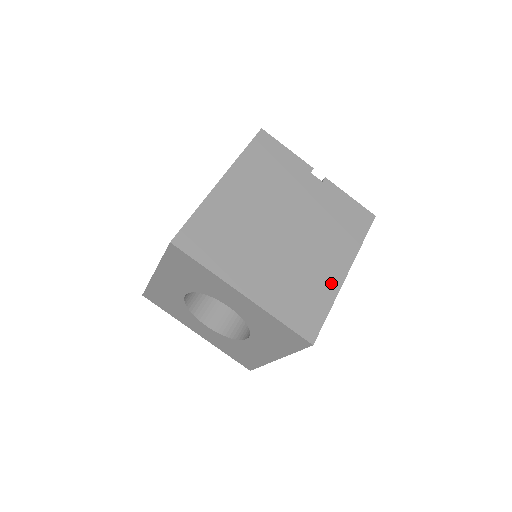
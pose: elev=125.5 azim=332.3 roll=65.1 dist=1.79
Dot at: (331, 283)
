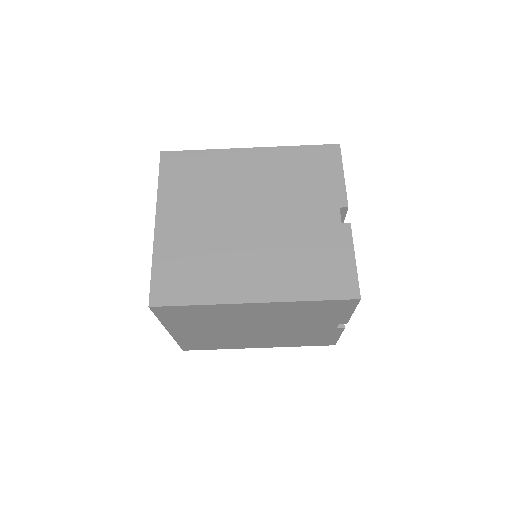
Dot at: (240, 346)
